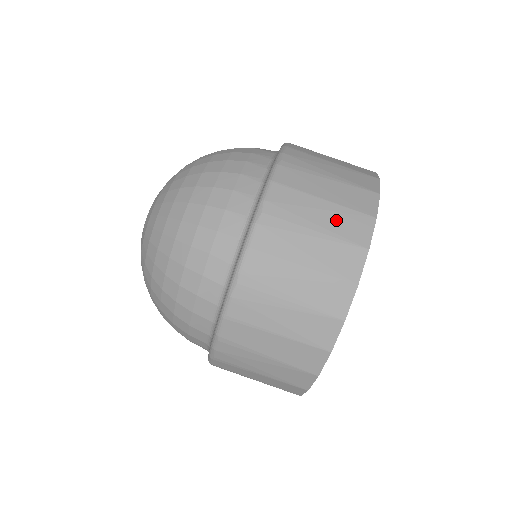
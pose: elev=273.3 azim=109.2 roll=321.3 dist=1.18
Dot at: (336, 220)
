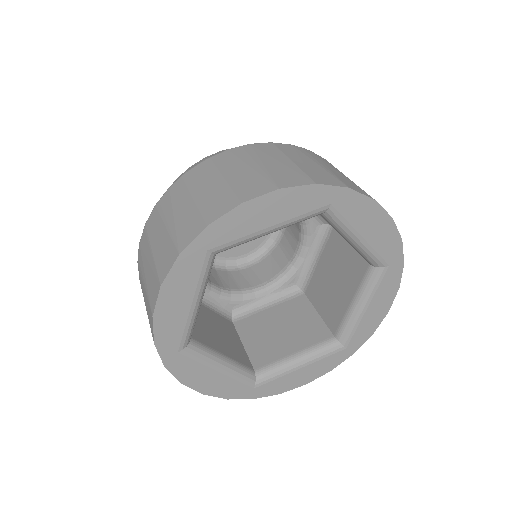
Dot at: (343, 178)
